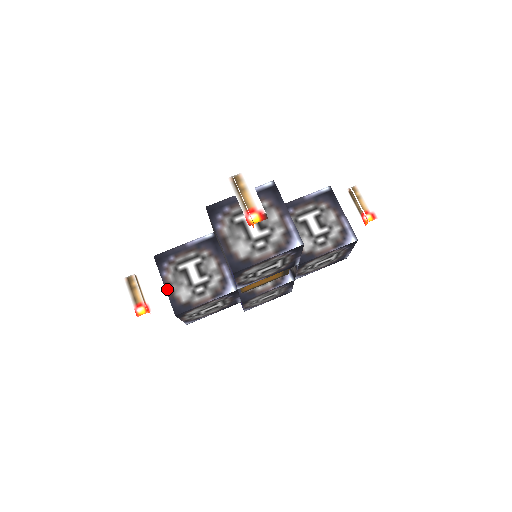
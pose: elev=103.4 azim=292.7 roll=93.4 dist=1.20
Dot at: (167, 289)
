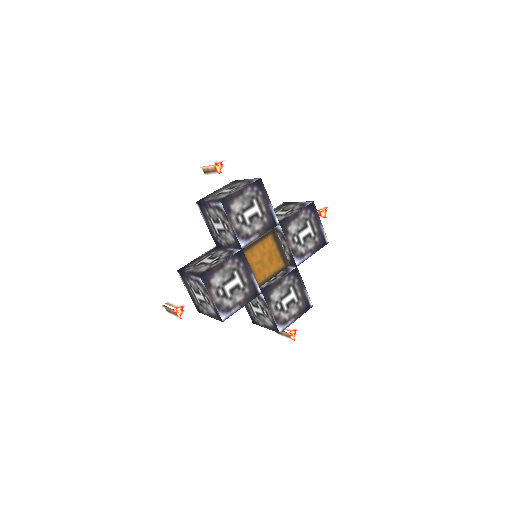
Dot at: (191, 273)
